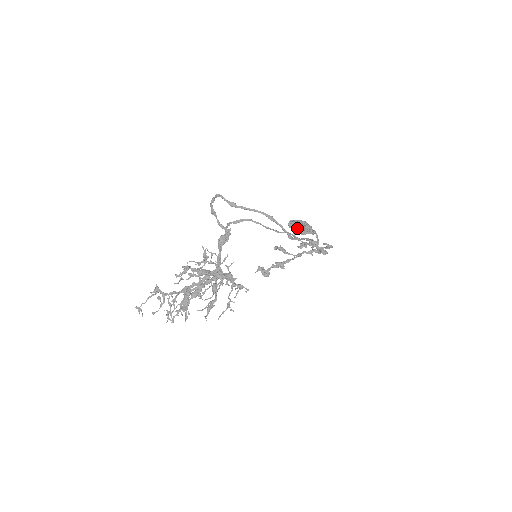
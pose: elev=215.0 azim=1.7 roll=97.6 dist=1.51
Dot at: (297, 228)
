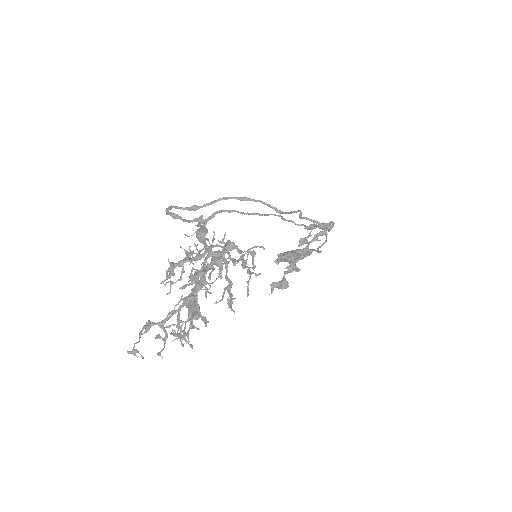
Dot at: (289, 254)
